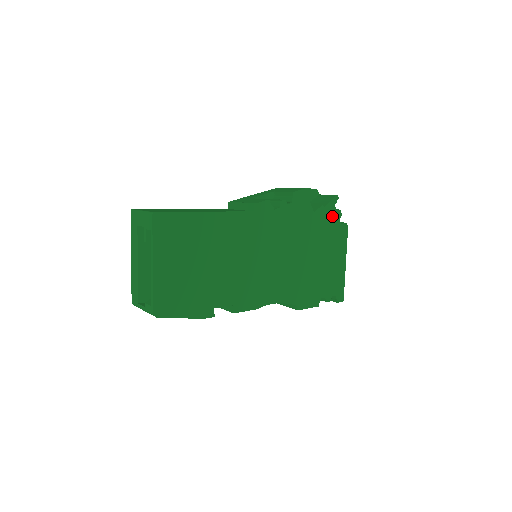
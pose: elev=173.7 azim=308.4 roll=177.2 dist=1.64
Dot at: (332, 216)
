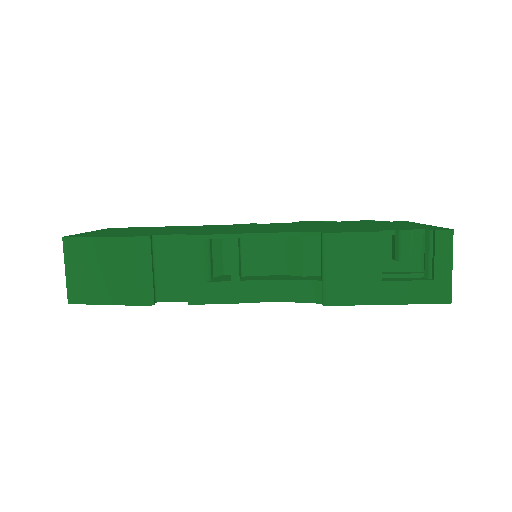
Dot at: occluded
